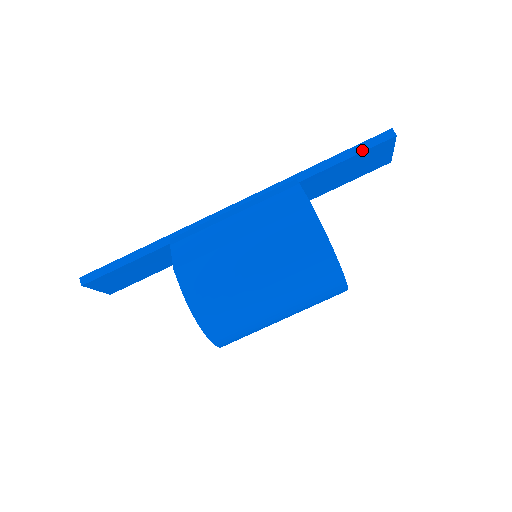
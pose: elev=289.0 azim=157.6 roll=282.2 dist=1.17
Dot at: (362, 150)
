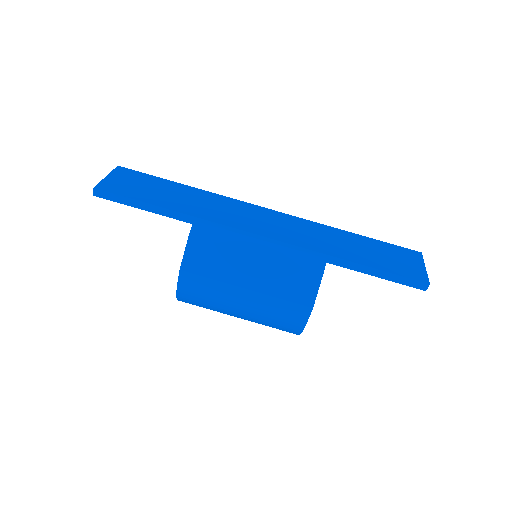
Dot at: (393, 280)
